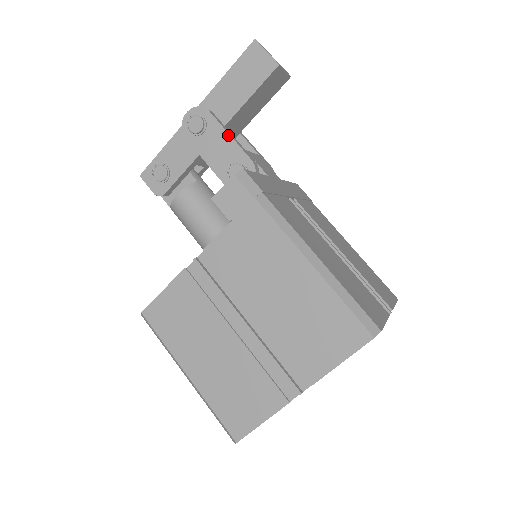
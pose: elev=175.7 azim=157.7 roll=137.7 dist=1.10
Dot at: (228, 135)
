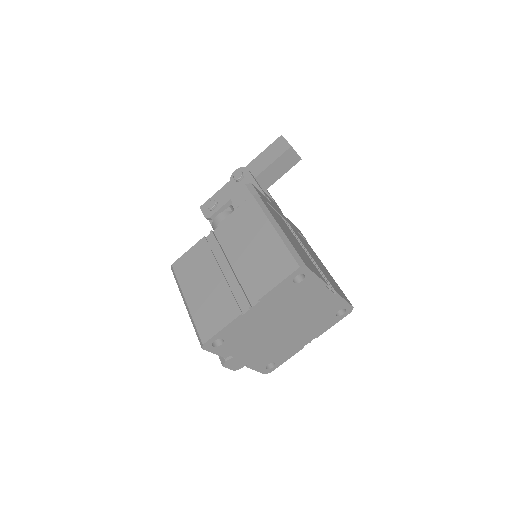
Dot at: (254, 180)
